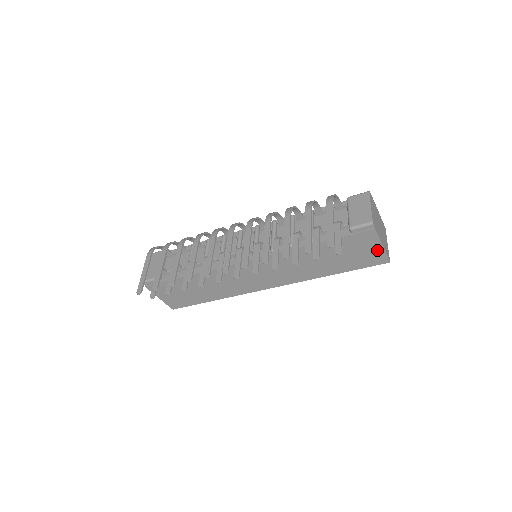
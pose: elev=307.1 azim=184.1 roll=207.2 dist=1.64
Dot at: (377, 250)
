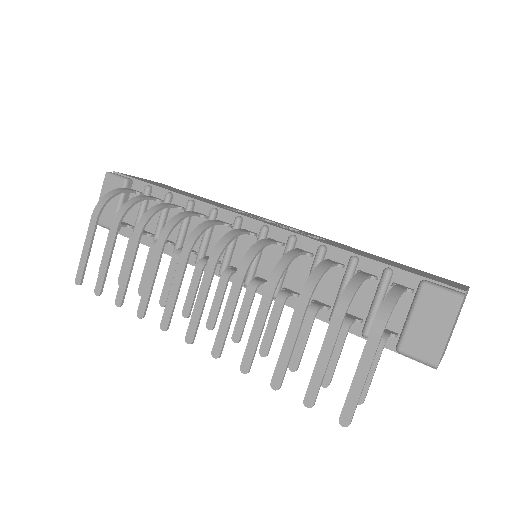
Dot at: occluded
